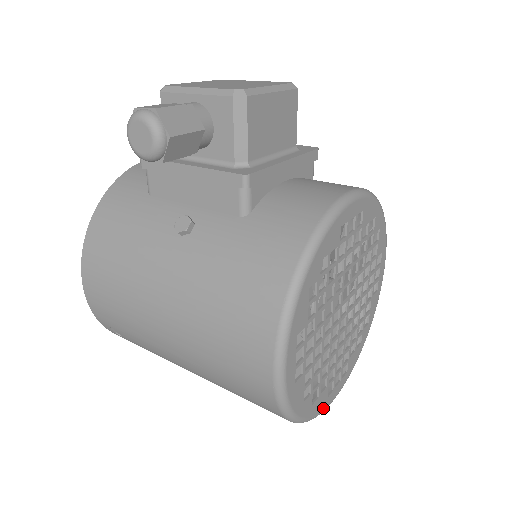
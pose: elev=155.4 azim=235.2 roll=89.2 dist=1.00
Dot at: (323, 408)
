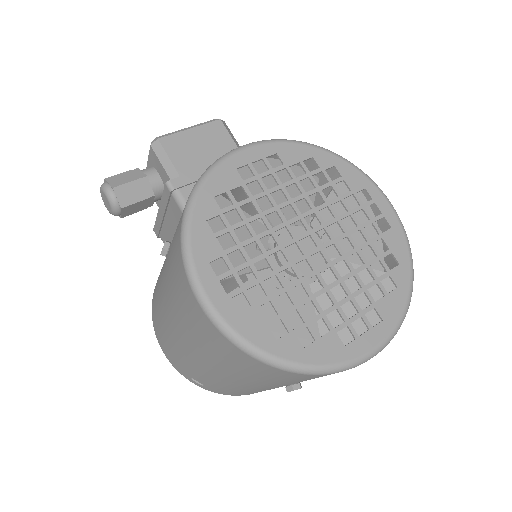
Dot at: (342, 359)
